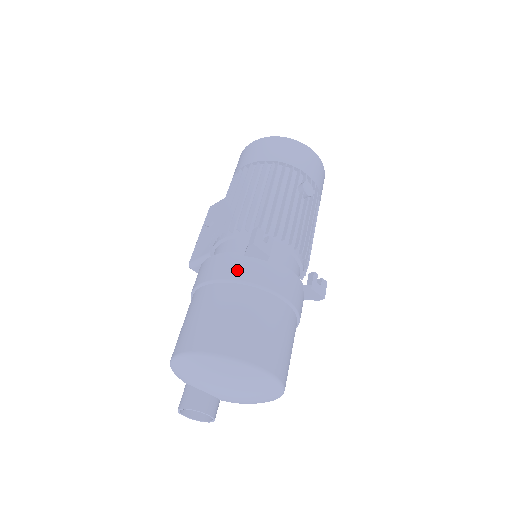
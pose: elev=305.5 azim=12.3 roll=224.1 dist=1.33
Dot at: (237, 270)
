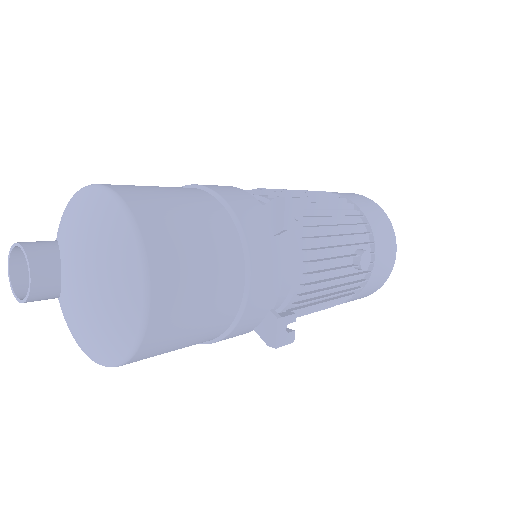
Dot at: (241, 205)
